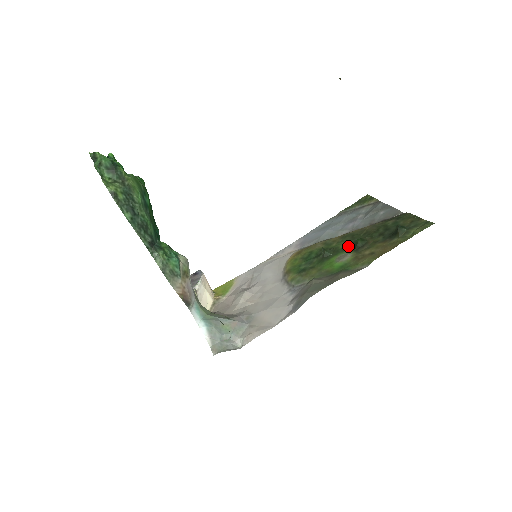
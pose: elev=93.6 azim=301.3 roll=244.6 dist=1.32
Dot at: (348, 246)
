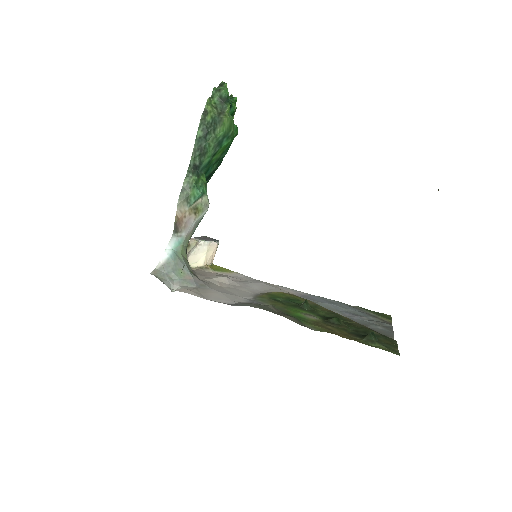
Dot at: (325, 316)
